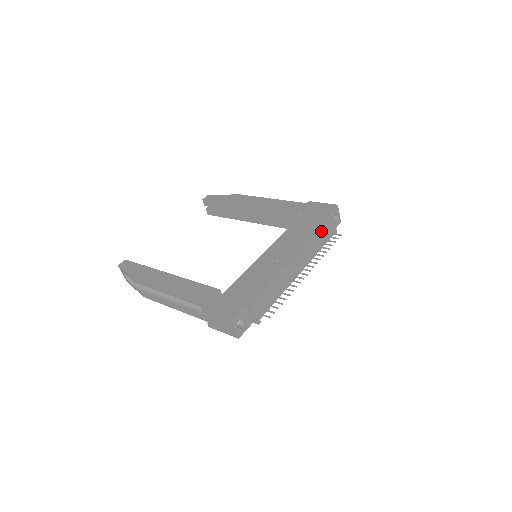
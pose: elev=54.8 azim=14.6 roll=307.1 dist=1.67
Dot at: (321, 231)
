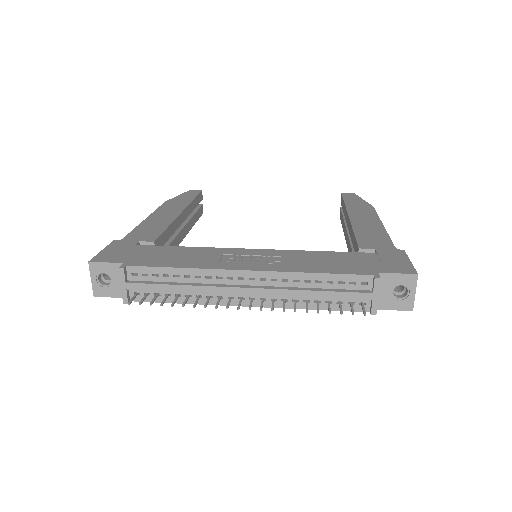
Dot at: (337, 281)
